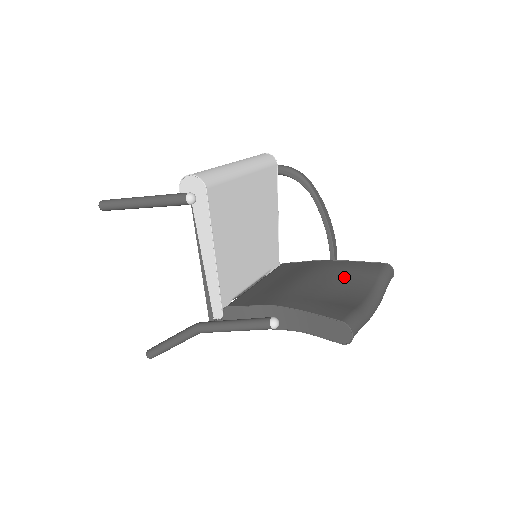
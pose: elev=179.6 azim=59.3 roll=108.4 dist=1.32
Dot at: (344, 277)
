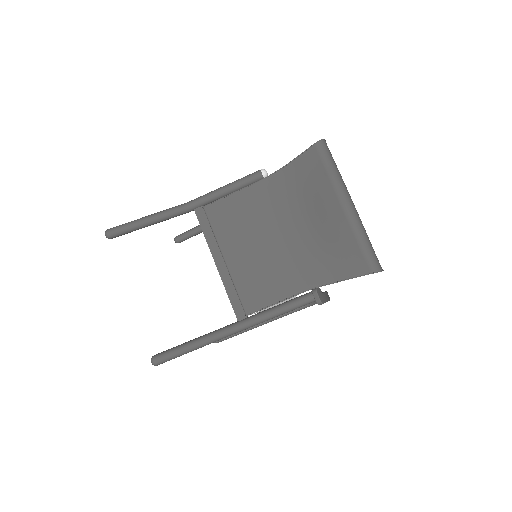
Dot at: occluded
